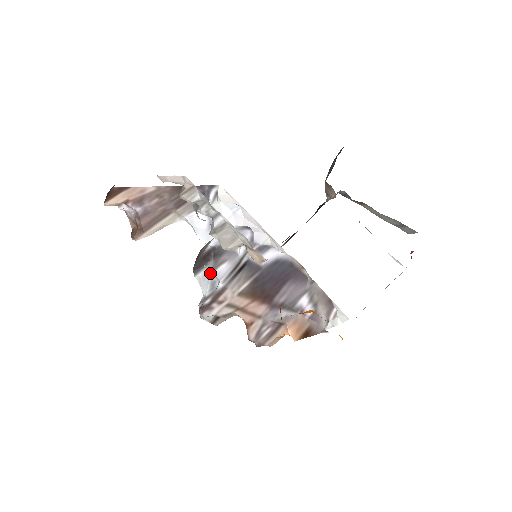
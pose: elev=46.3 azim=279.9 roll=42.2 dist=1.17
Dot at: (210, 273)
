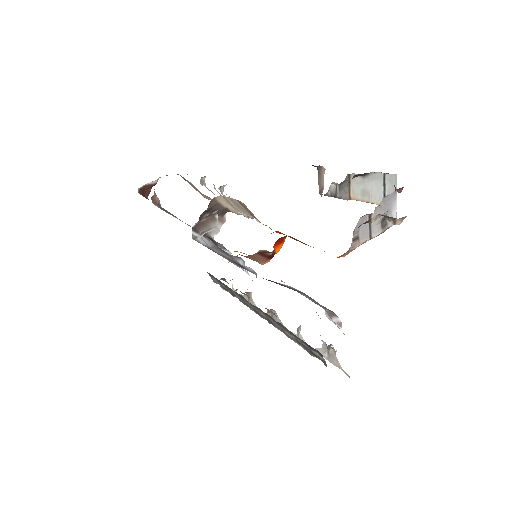
Dot at: (209, 245)
